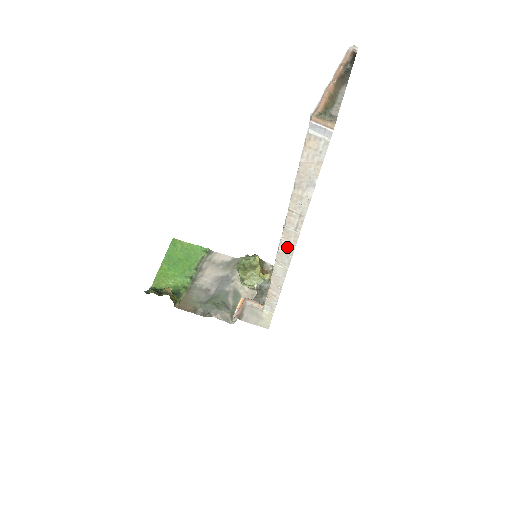
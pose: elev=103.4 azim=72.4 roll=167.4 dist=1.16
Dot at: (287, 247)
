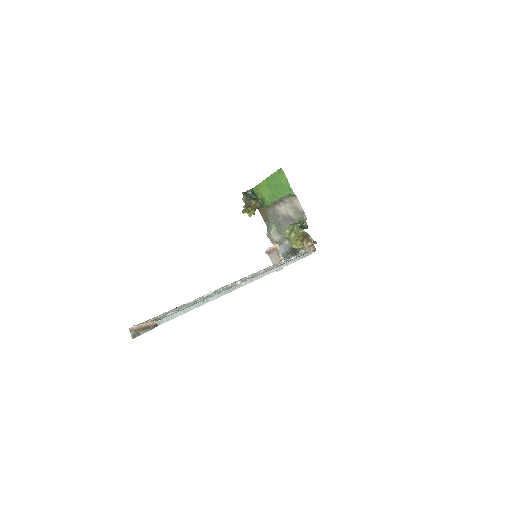
Dot at: occluded
